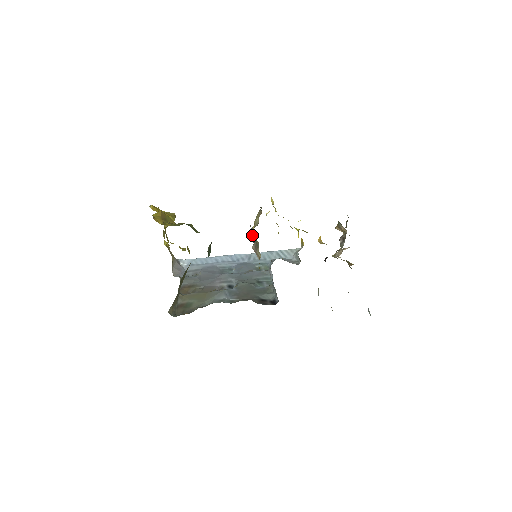
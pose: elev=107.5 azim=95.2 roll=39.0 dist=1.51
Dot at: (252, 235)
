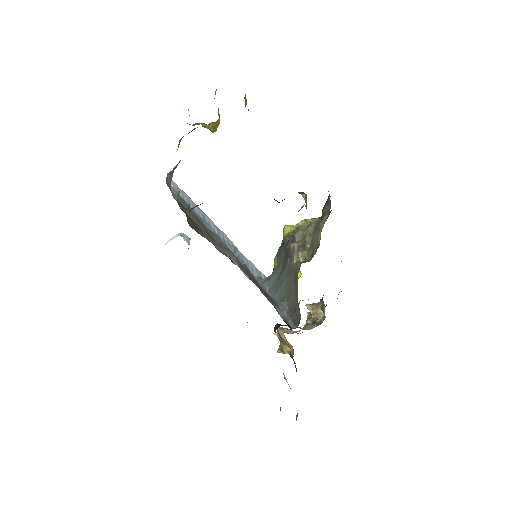
Dot at: (298, 232)
